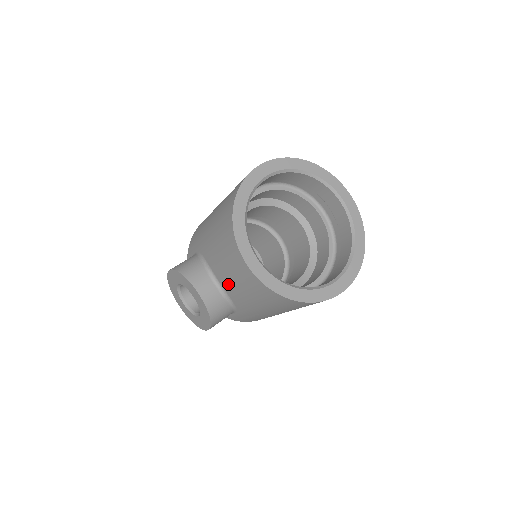
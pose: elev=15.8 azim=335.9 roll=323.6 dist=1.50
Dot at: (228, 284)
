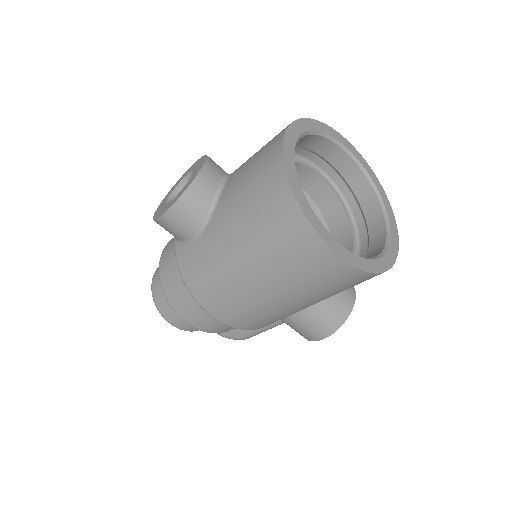
Dot at: (236, 176)
